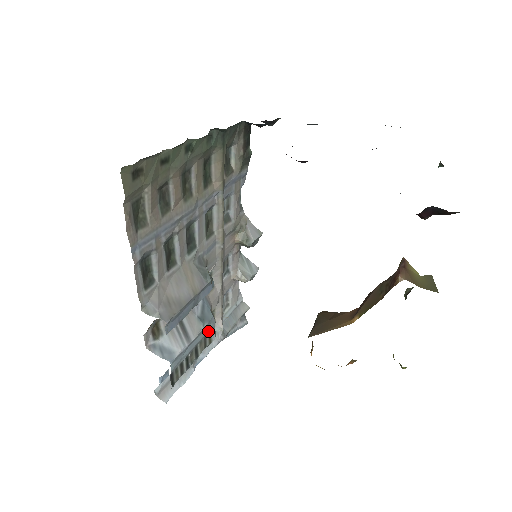
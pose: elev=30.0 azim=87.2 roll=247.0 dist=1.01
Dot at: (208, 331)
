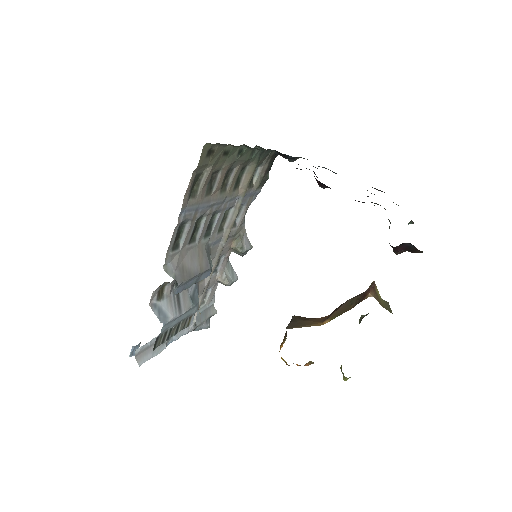
Dot at: (192, 313)
